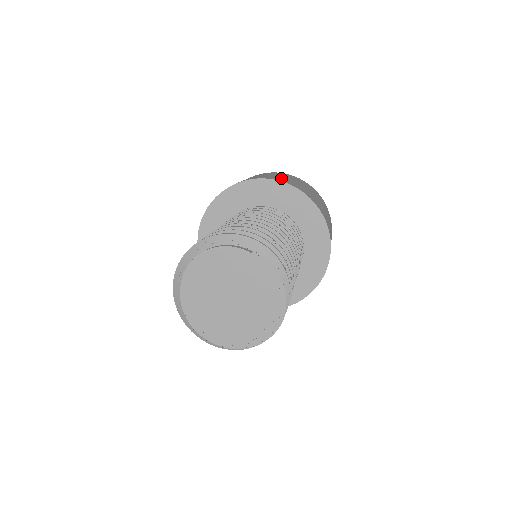
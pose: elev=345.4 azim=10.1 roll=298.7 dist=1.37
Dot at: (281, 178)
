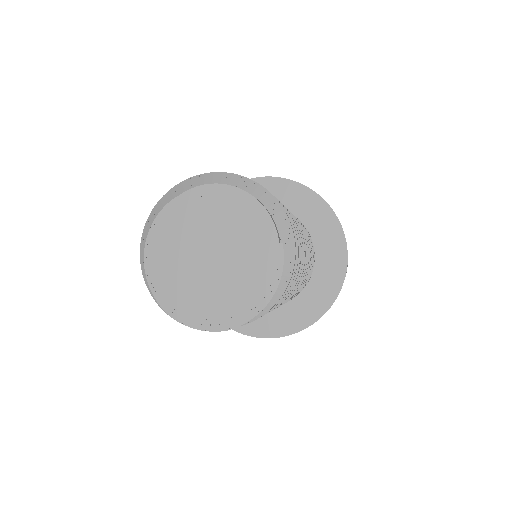
Dot at: occluded
